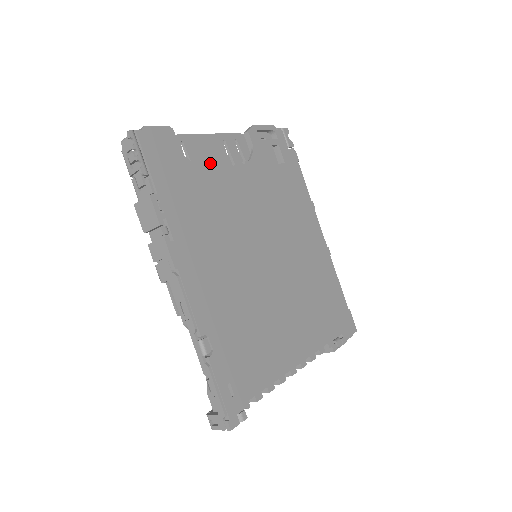
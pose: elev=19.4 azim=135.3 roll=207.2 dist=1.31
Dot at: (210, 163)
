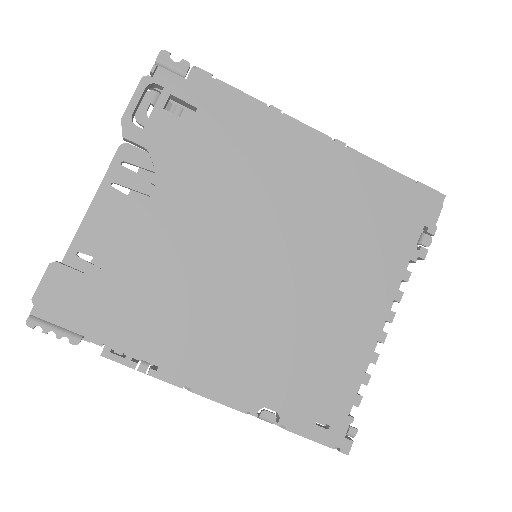
Dot at: (122, 233)
